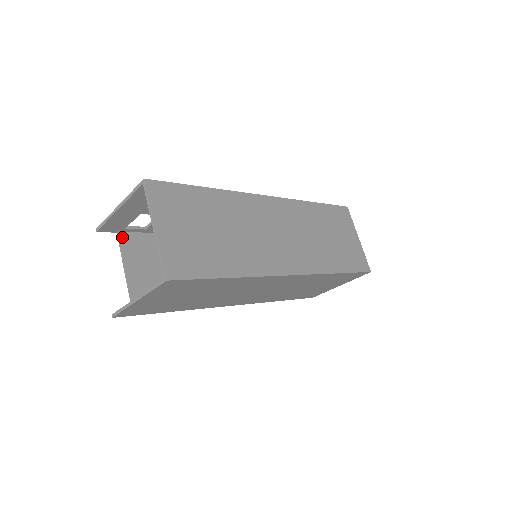
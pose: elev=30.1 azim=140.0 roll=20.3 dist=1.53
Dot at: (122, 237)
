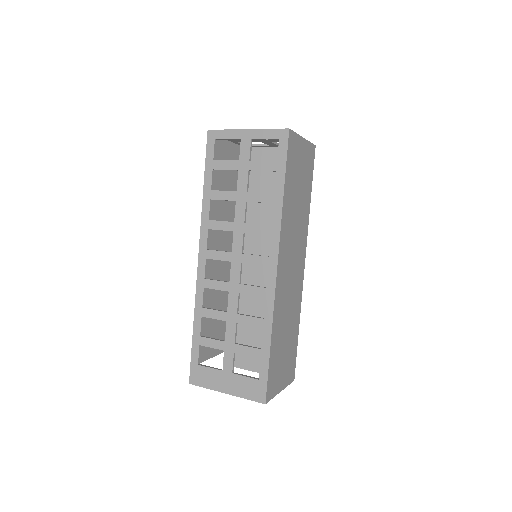
Dot at: occluded
